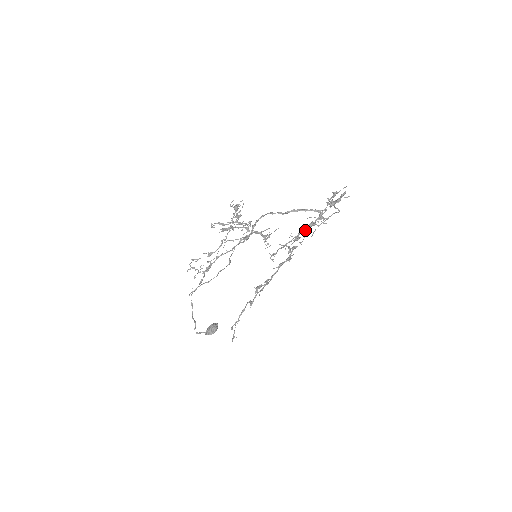
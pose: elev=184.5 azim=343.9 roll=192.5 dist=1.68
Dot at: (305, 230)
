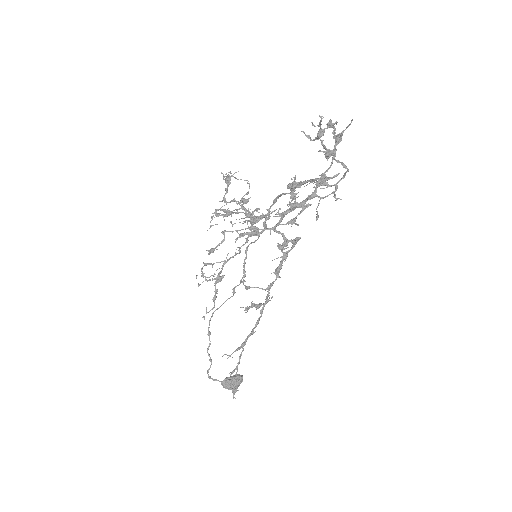
Dot at: (300, 204)
